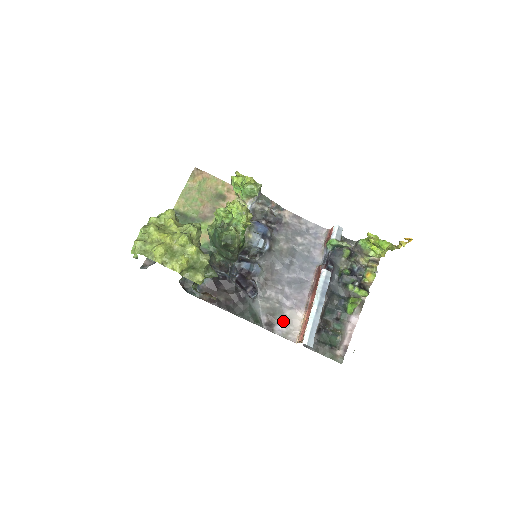
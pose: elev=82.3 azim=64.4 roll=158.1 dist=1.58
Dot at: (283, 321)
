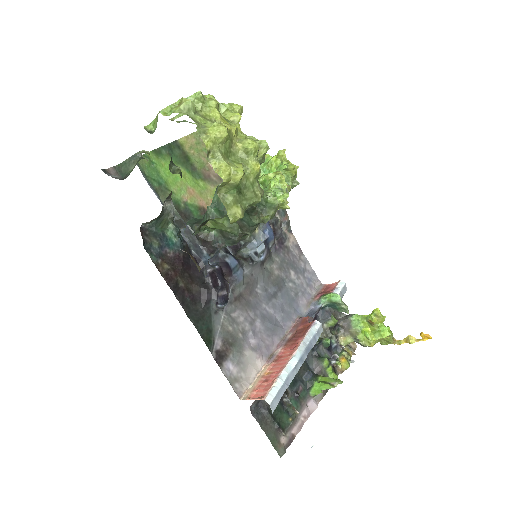
Dot at: (238, 360)
